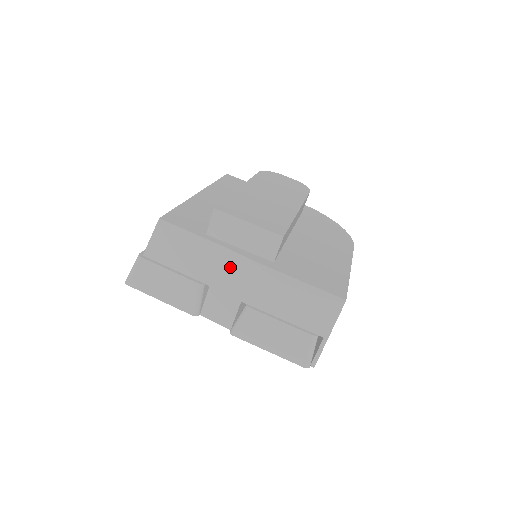
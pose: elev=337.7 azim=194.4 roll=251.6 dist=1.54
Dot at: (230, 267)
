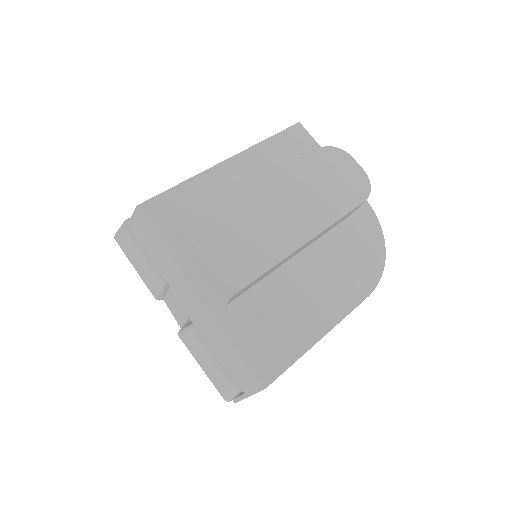
Dot at: (184, 287)
